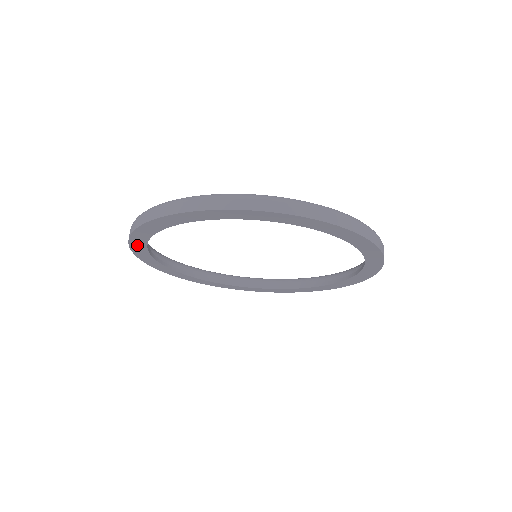
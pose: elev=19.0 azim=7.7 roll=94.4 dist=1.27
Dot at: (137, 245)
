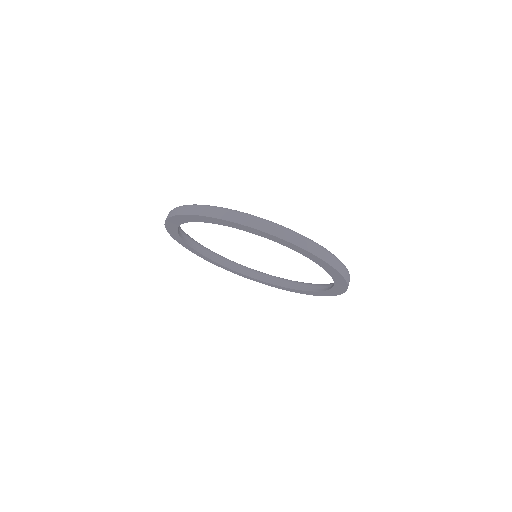
Dot at: (183, 243)
